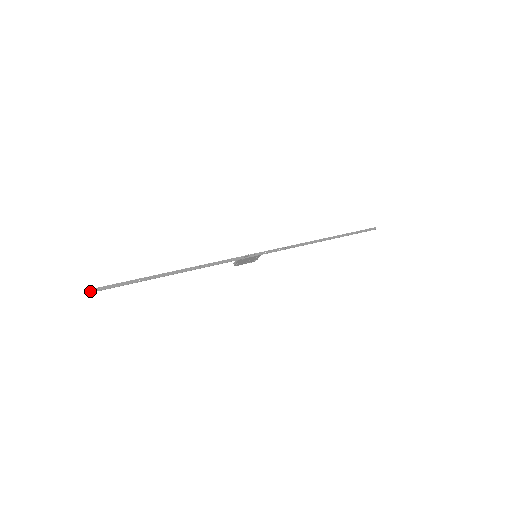
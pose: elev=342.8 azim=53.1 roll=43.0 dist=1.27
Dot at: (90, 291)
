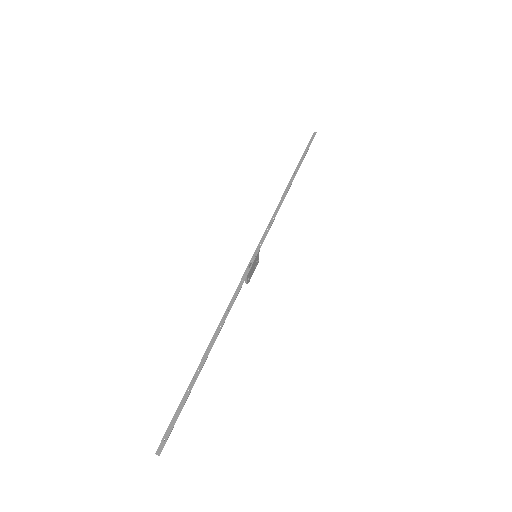
Dot at: (158, 453)
